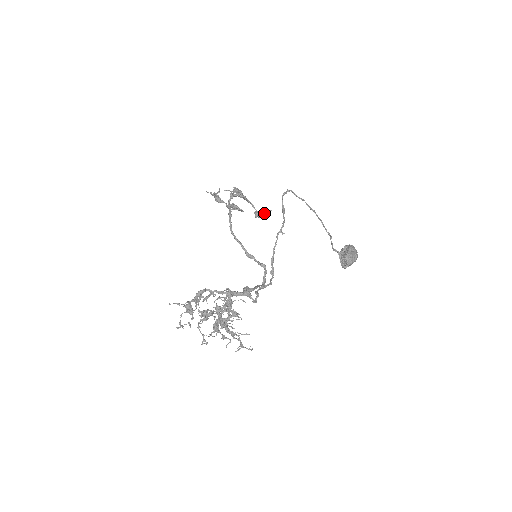
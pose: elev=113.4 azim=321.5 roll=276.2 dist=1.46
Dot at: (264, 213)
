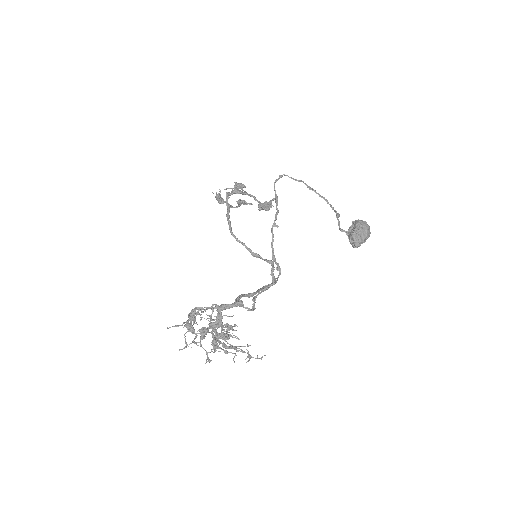
Dot at: (269, 203)
